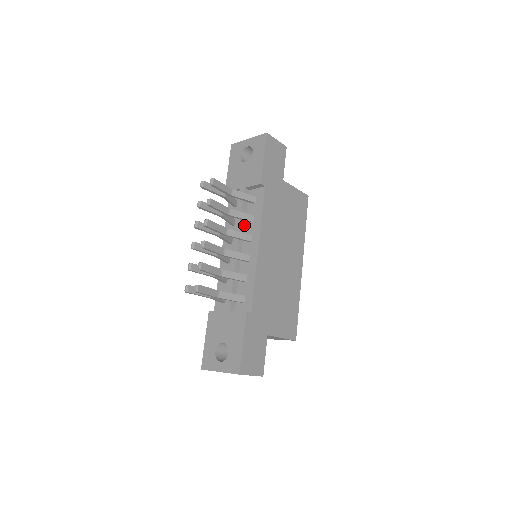
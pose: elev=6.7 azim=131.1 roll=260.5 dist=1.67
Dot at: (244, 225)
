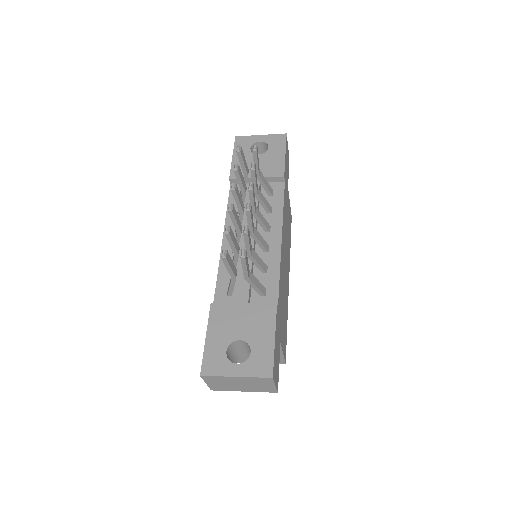
Dot at: occluded
